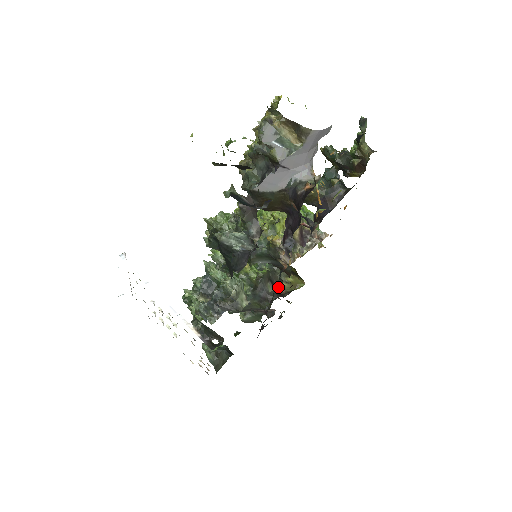
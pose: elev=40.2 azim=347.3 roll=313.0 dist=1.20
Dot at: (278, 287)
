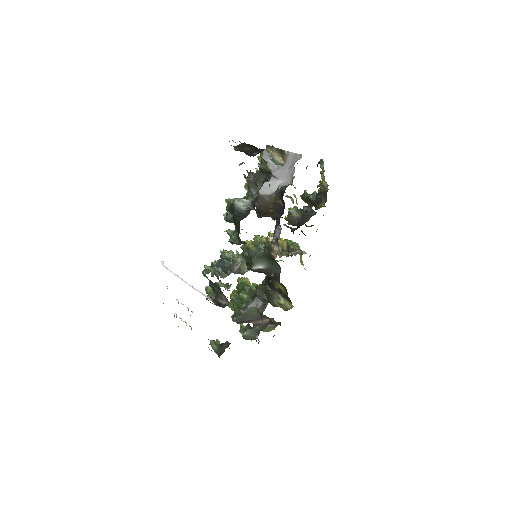
Dot at: (272, 303)
